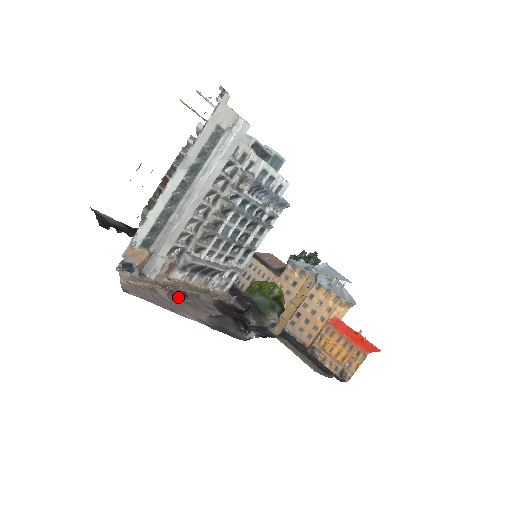
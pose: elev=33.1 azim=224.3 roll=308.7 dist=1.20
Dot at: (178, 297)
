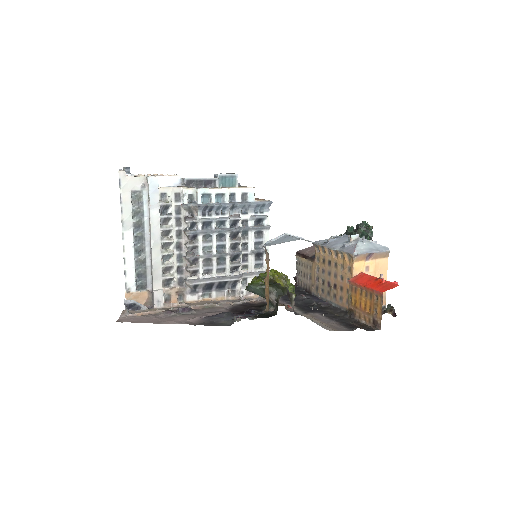
Dot at: (180, 313)
